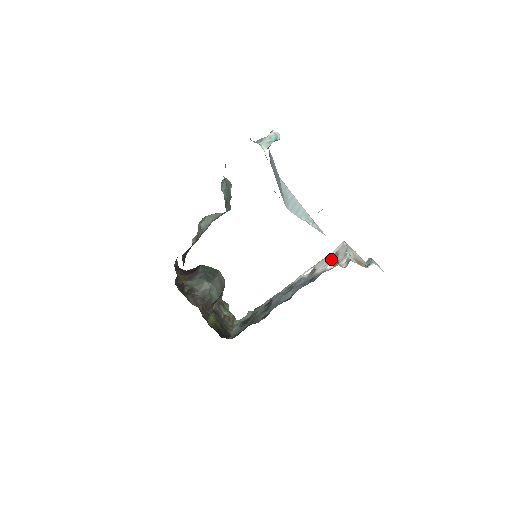
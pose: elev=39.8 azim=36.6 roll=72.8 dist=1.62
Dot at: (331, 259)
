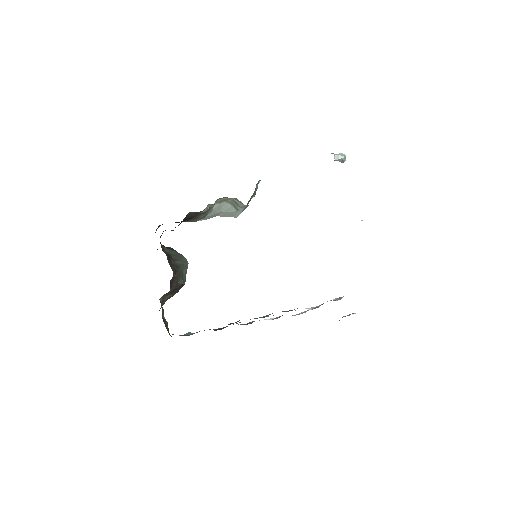
Dot at: occluded
